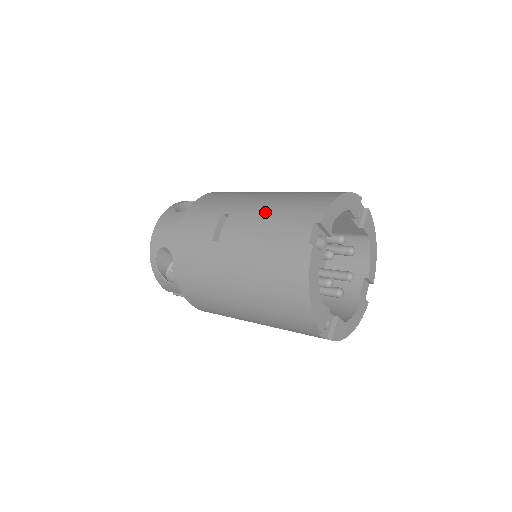
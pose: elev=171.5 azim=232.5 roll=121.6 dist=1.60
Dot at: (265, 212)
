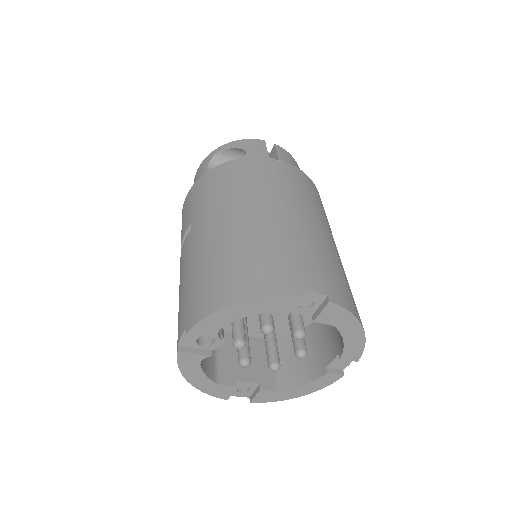
Dot at: (192, 262)
